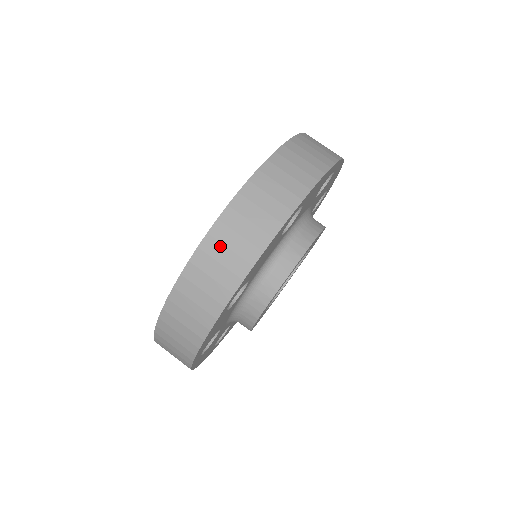
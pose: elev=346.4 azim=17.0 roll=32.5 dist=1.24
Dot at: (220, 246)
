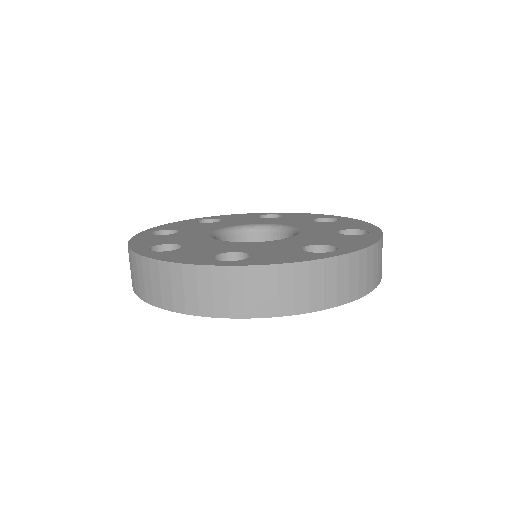
Dot at: (158, 276)
